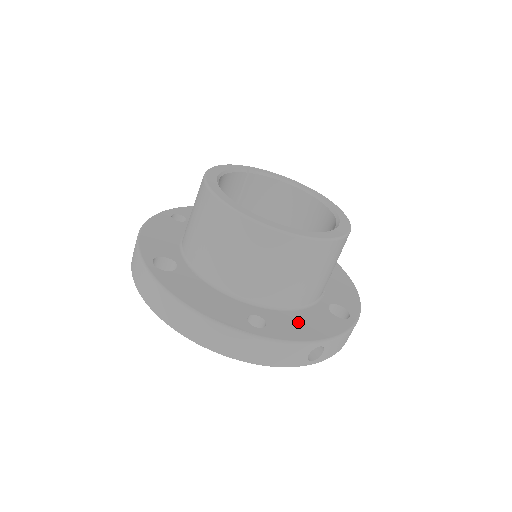
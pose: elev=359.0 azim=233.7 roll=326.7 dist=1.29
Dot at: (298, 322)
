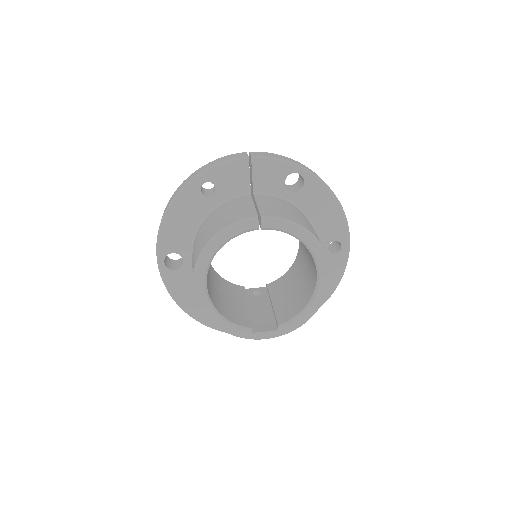
Dot at: occluded
